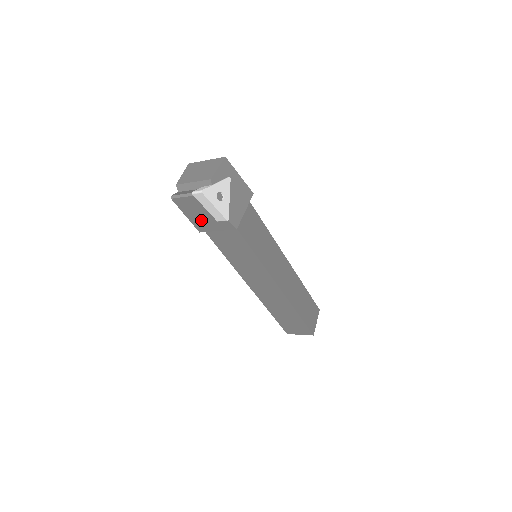
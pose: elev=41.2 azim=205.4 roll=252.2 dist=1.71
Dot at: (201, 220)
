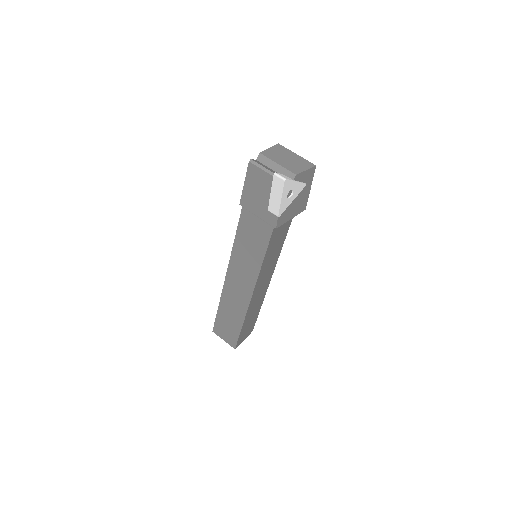
Dot at: (254, 197)
